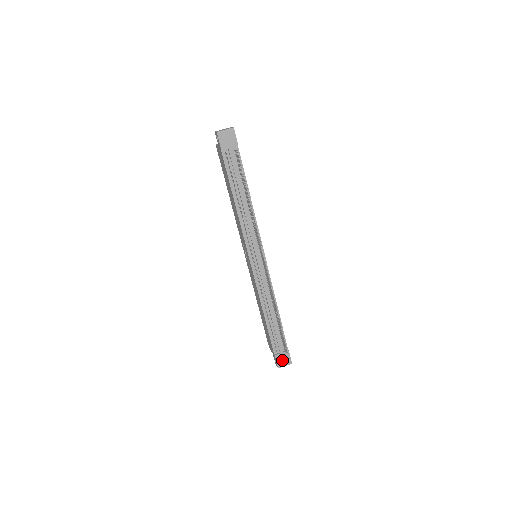
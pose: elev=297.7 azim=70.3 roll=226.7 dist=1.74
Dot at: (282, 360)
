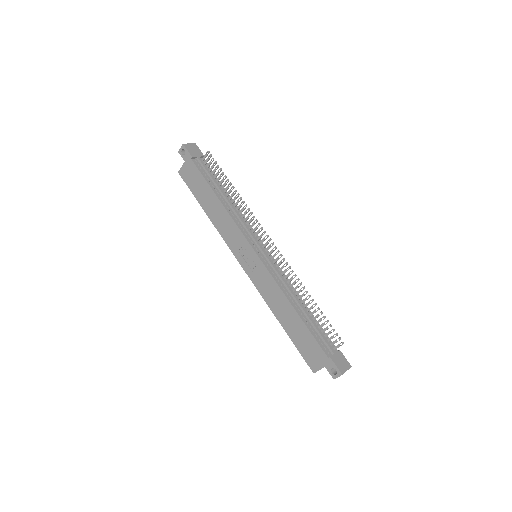
Dot at: (340, 363)
